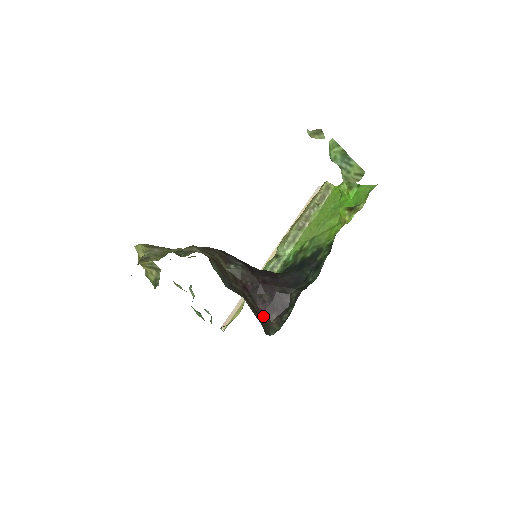
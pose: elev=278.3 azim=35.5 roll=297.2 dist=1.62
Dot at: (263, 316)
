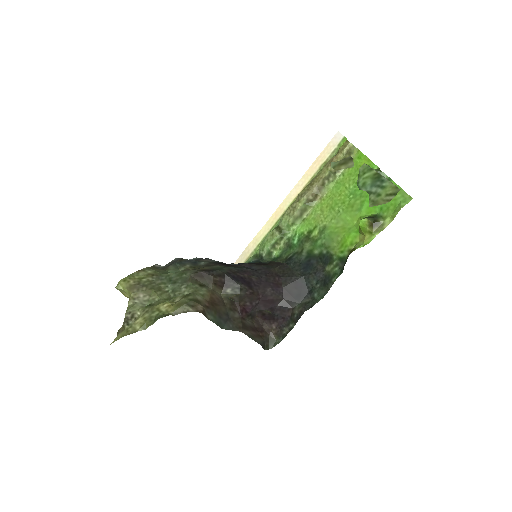
Dot at: (262, 326)
